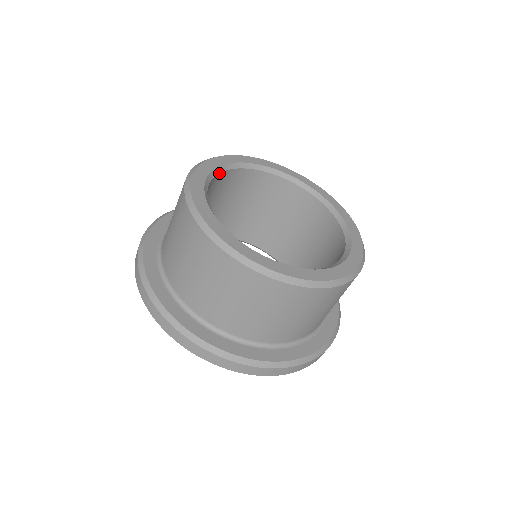
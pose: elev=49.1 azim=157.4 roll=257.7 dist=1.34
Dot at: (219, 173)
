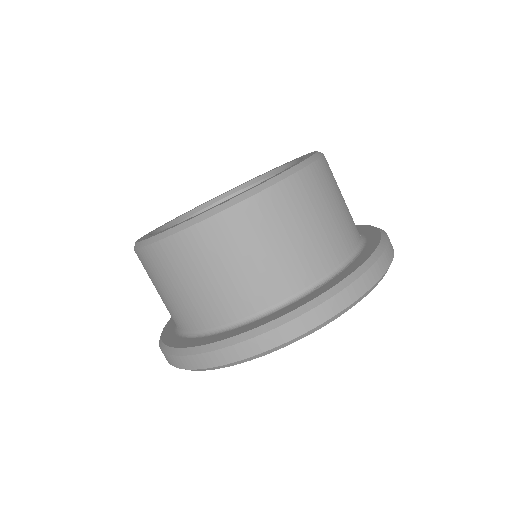
Dot at: (183, 220)
